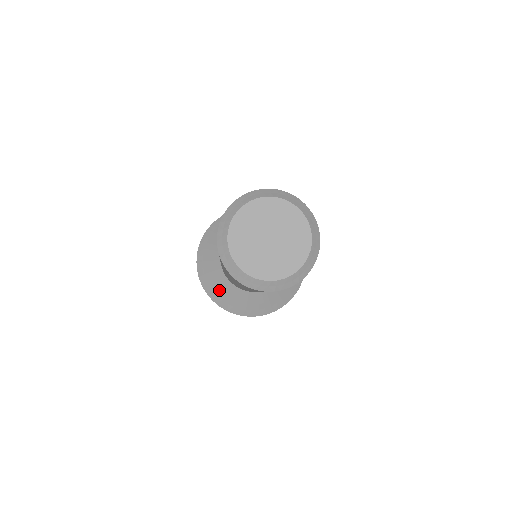
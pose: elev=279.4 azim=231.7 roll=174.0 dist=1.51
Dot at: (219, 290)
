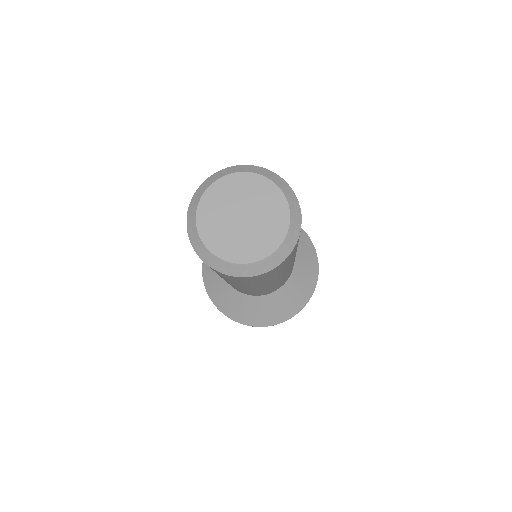
Dot at: occluded
